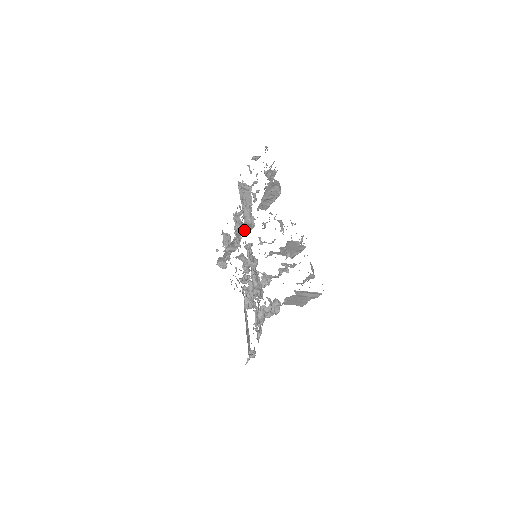
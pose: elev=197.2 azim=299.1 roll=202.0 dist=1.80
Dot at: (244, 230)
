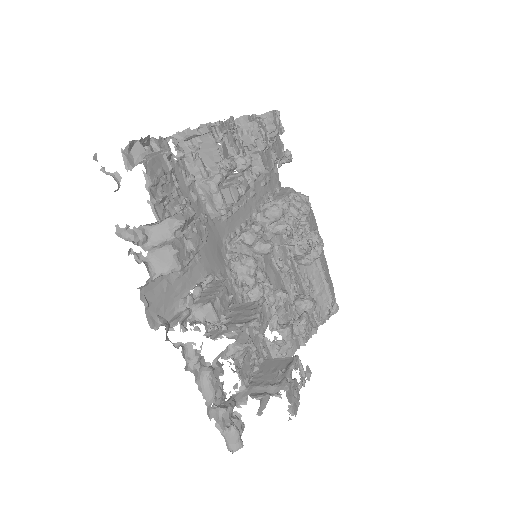
Dot at: occluded
